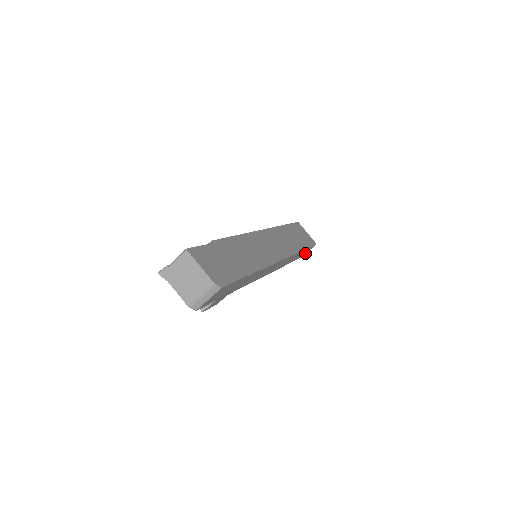
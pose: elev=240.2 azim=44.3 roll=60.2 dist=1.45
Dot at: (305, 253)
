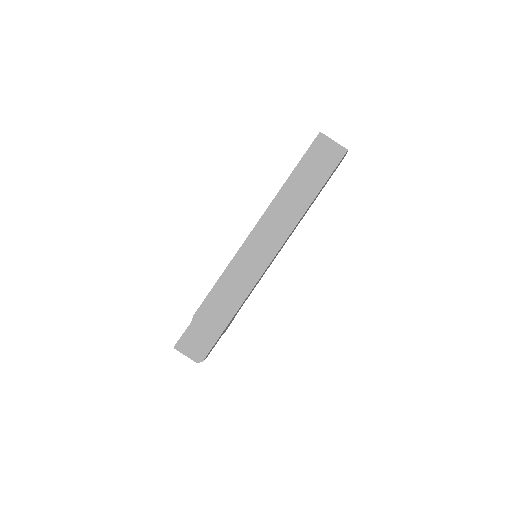
Dot at: (344, 156)
